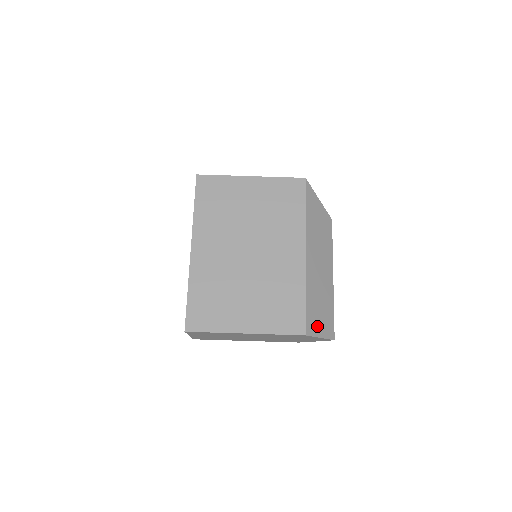
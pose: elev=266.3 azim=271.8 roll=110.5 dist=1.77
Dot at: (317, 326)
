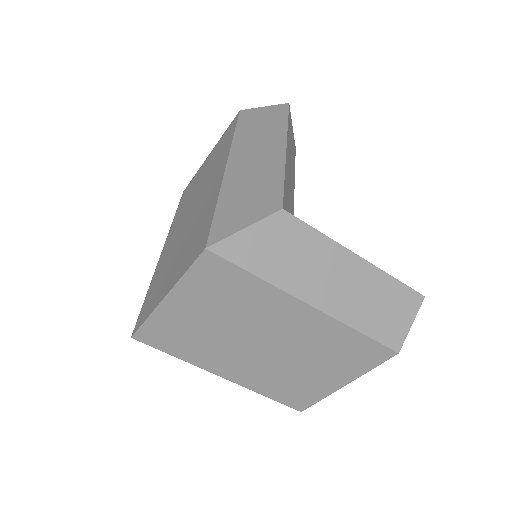
Dot at: (398, 326)
